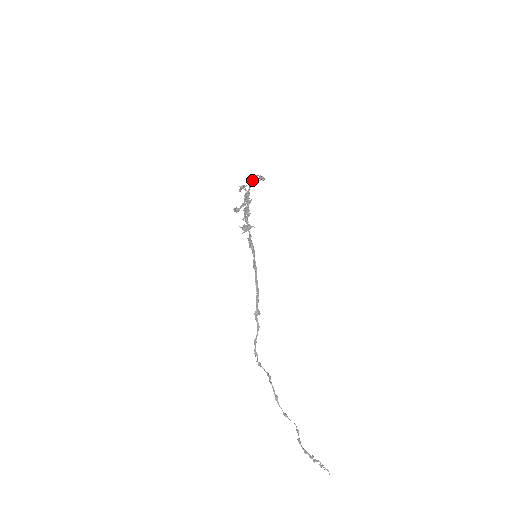
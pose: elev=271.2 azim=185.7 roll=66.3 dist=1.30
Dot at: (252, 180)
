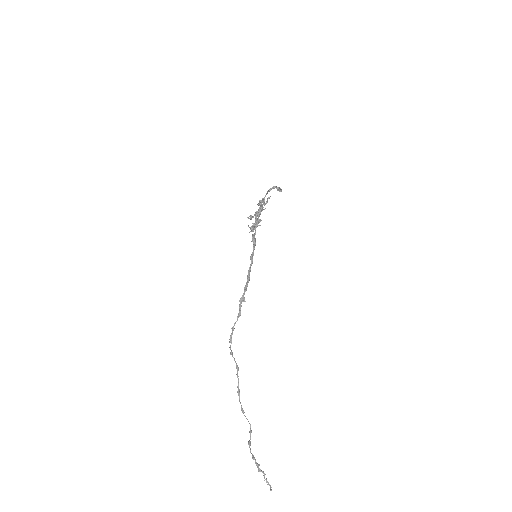
Dot at: (270, 189)
